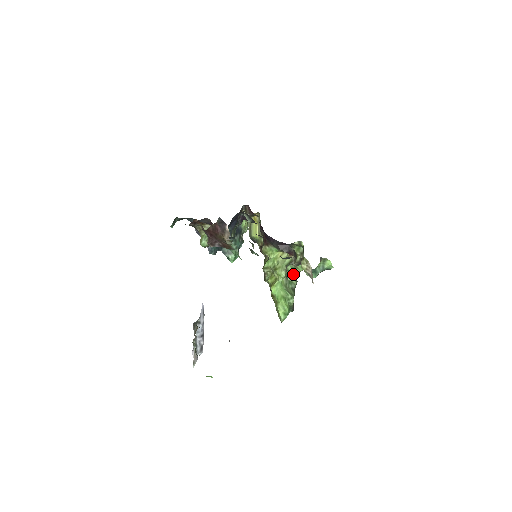
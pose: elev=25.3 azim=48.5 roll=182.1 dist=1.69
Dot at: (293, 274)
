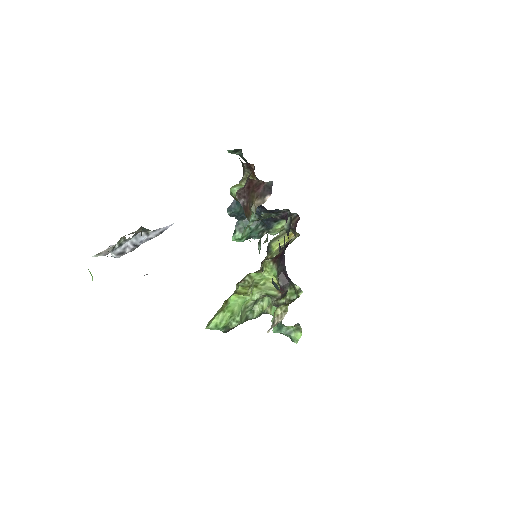
Dot at: (262, 307)
